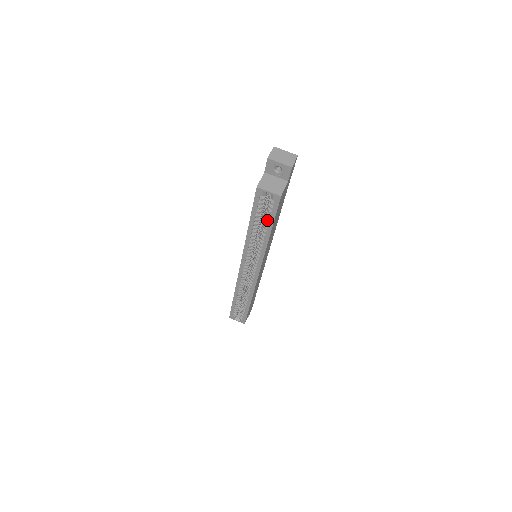
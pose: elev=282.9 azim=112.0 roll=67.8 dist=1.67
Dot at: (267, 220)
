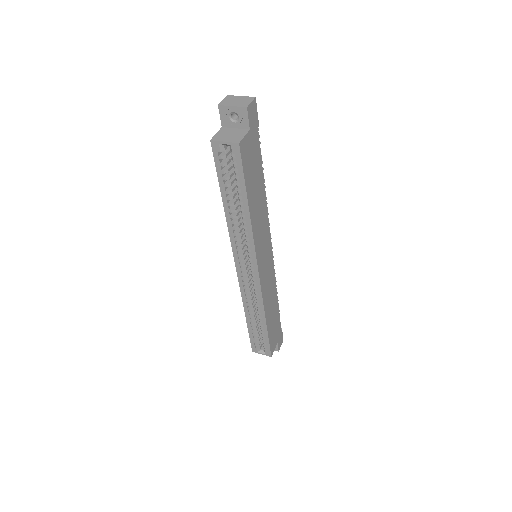
Dot at: (238, 186)
